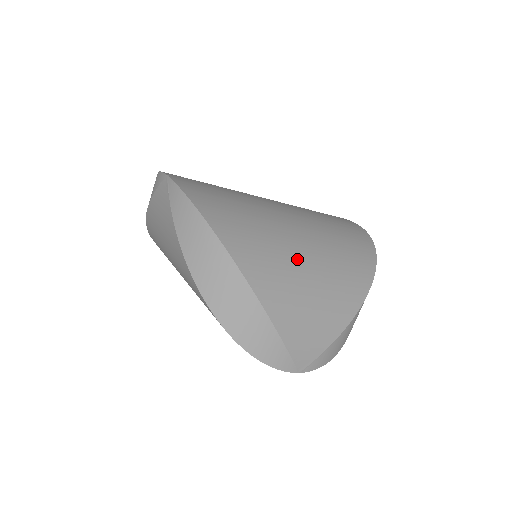
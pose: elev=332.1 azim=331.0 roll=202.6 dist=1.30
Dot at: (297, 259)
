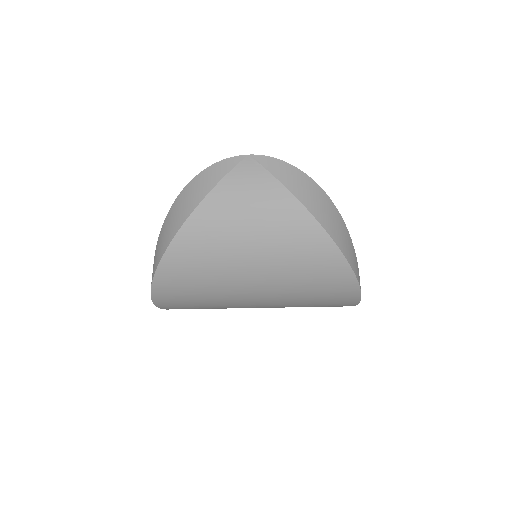
Dot at: occluded
